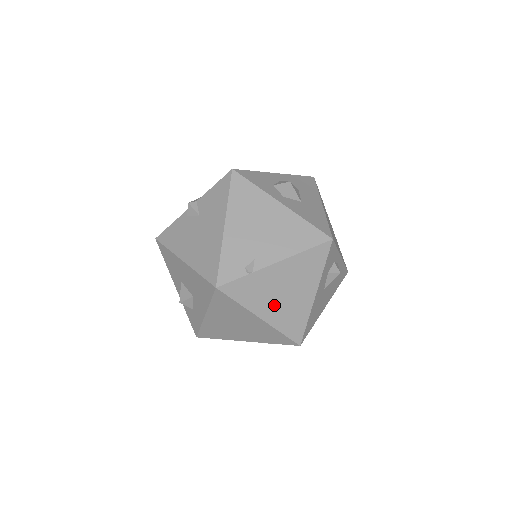
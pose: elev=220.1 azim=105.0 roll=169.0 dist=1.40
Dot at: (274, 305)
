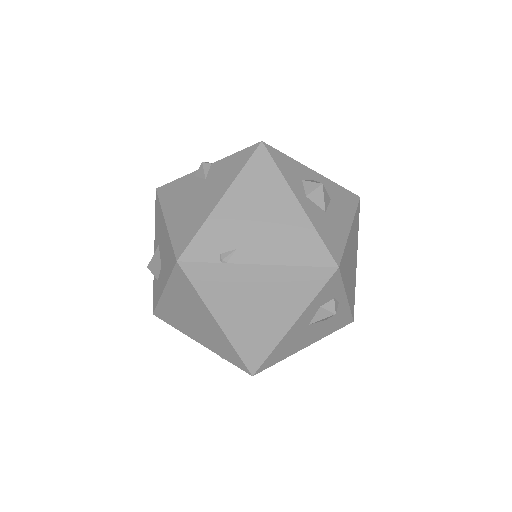
Dot at: (238, 314)
